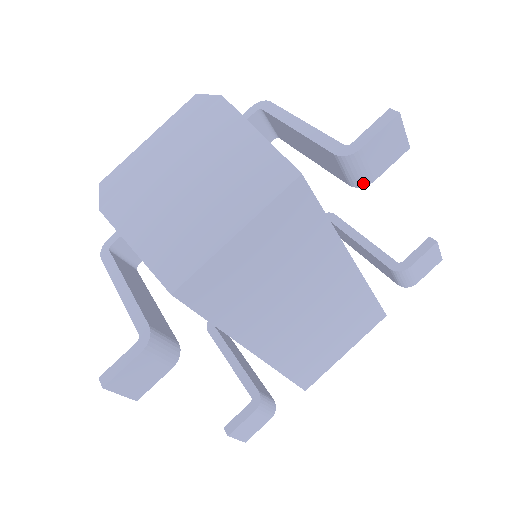
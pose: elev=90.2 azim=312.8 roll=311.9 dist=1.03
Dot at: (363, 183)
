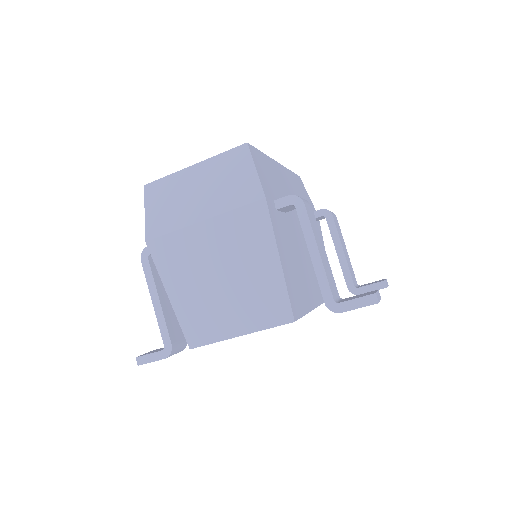
Dot at: occluded
